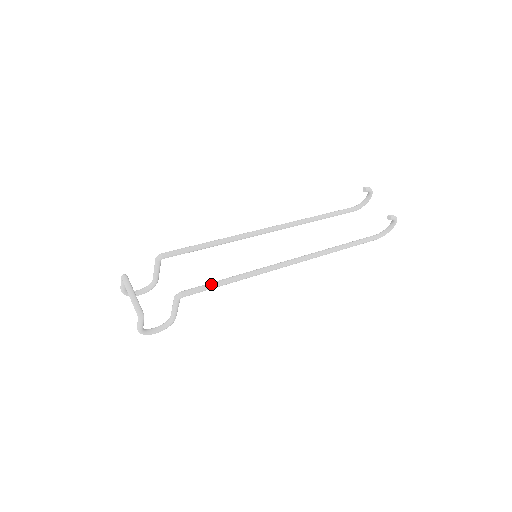
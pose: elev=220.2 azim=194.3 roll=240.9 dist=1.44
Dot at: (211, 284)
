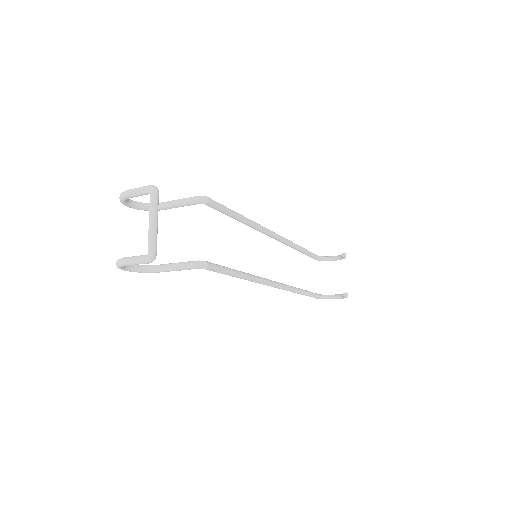
Dot at: (230, 270)
